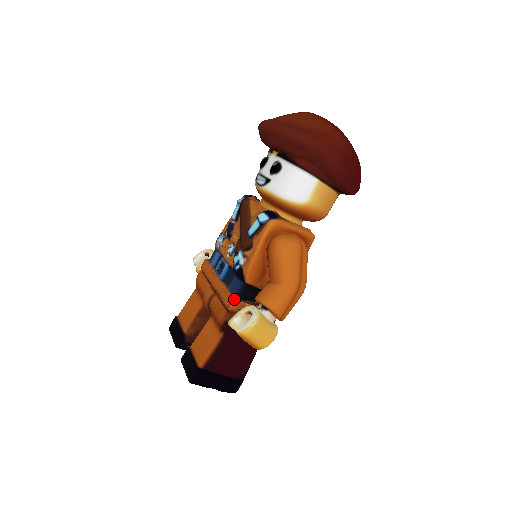
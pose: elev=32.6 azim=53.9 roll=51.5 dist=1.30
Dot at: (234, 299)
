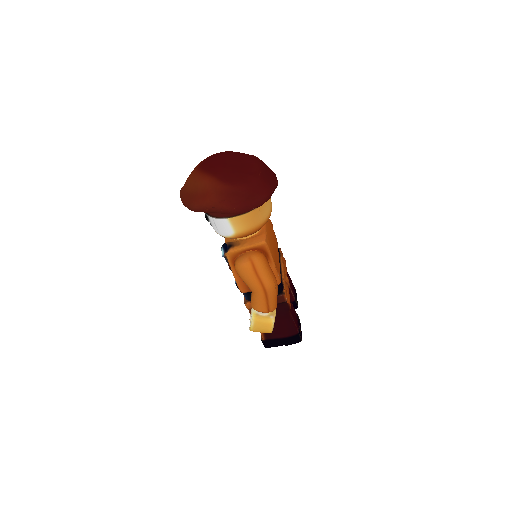
Dot at: (245, 303)
